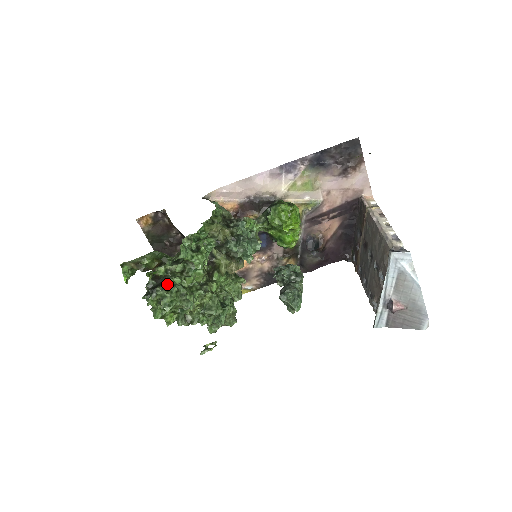
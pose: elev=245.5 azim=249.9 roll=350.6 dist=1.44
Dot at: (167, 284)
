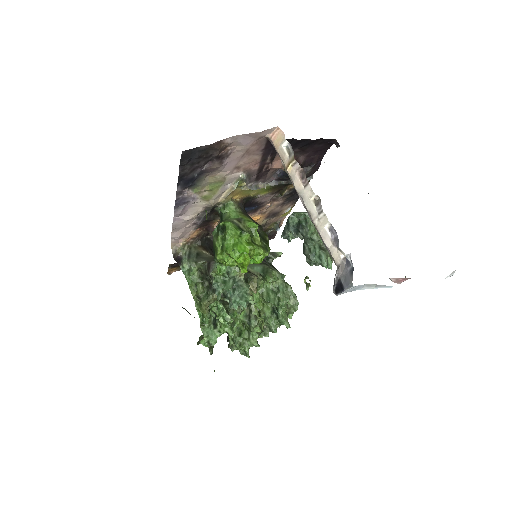
Dot at: (230, 345)
